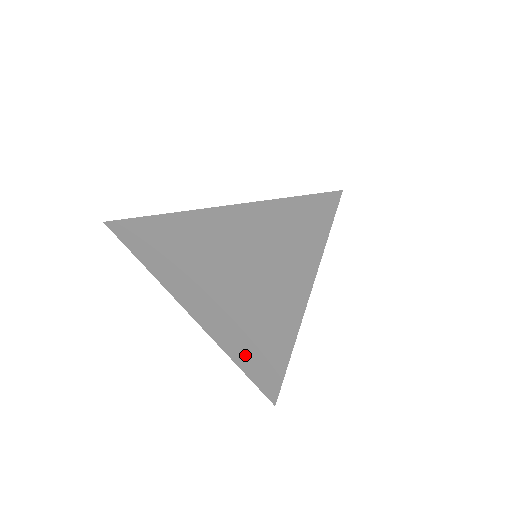
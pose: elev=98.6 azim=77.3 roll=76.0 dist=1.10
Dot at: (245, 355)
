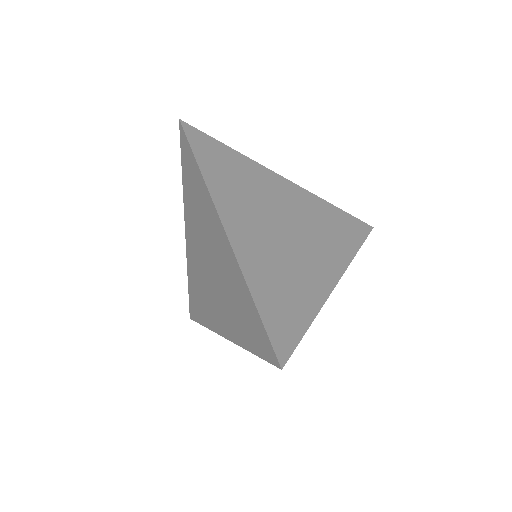
Dot at: (194, 289)
